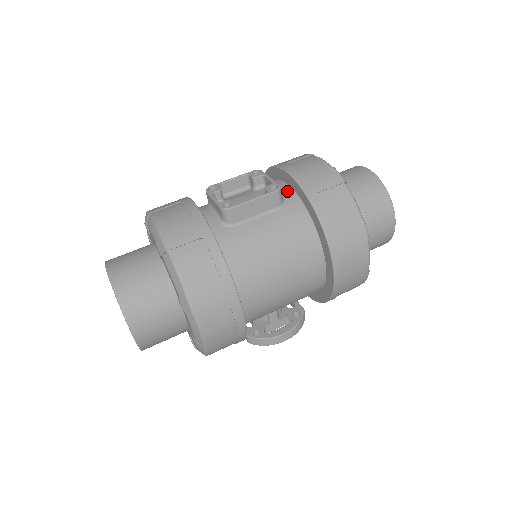
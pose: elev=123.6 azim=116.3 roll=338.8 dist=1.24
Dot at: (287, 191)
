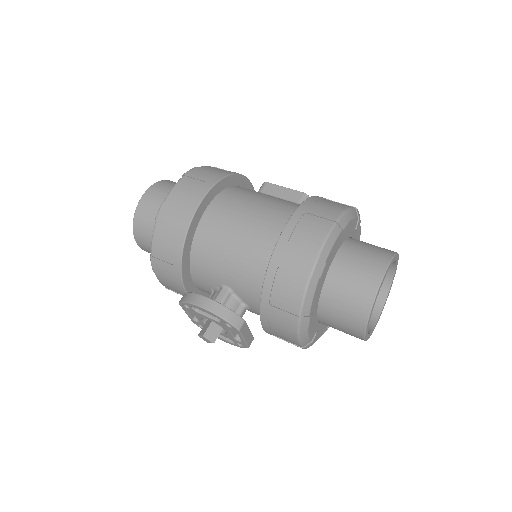
Dot at: occluded
